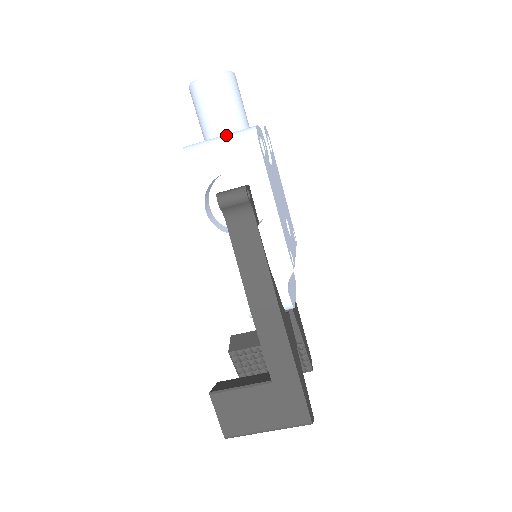
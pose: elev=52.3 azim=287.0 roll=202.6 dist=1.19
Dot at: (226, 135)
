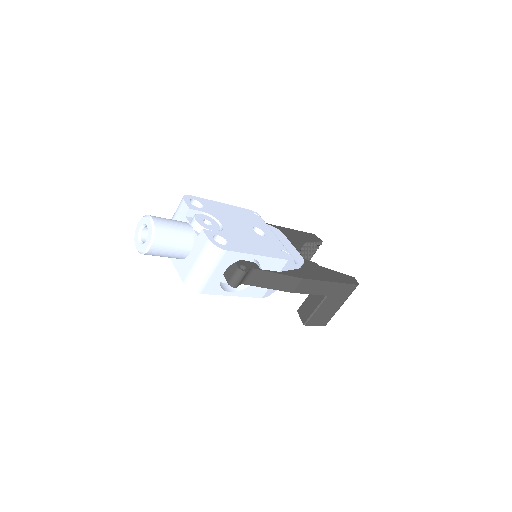
Dot at: (200, 260)
